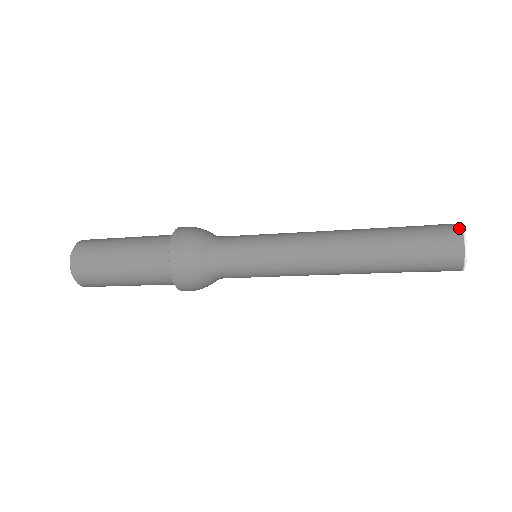
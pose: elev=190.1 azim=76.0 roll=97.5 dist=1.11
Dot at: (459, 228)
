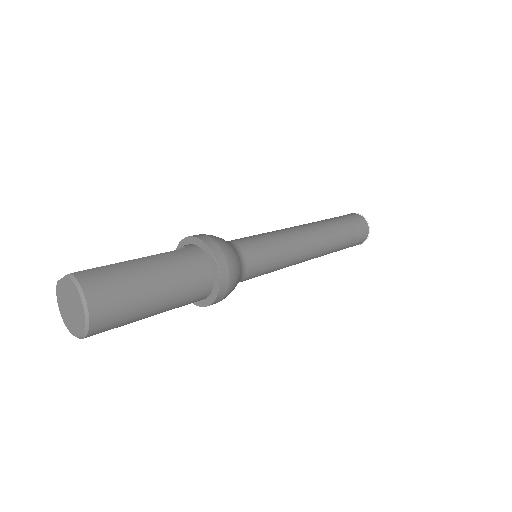
Dot at: (367, 236)
